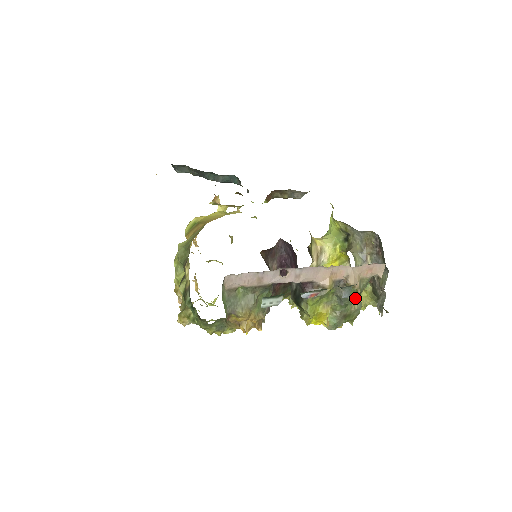
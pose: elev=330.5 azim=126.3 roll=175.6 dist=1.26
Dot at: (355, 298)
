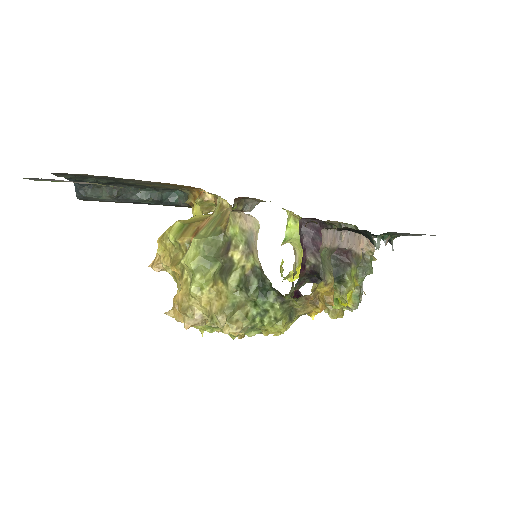
Dot at: occluded
